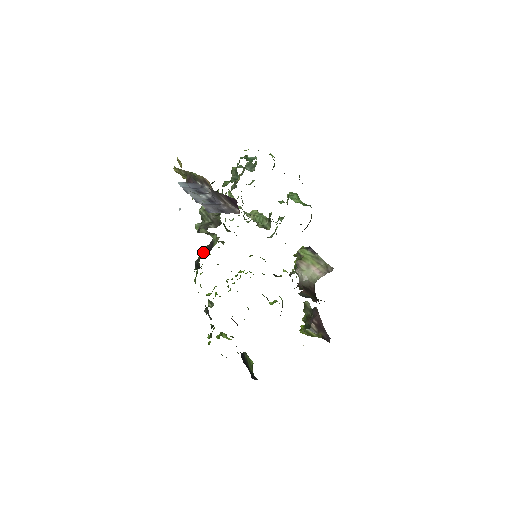
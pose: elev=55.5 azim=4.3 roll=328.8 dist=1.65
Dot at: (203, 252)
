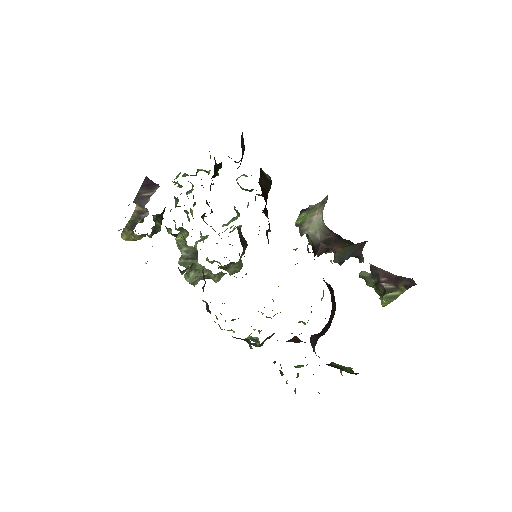
Dot at: (203, 291)
